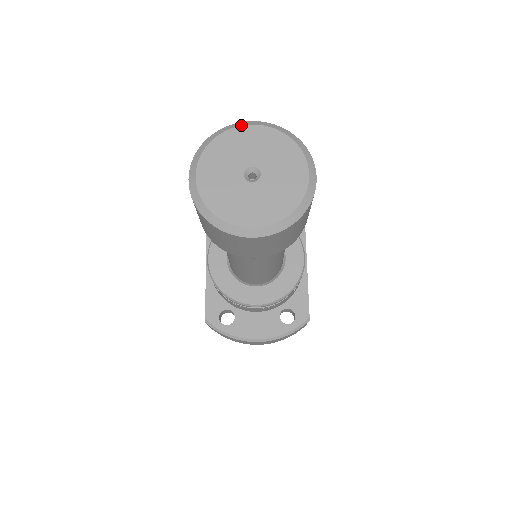
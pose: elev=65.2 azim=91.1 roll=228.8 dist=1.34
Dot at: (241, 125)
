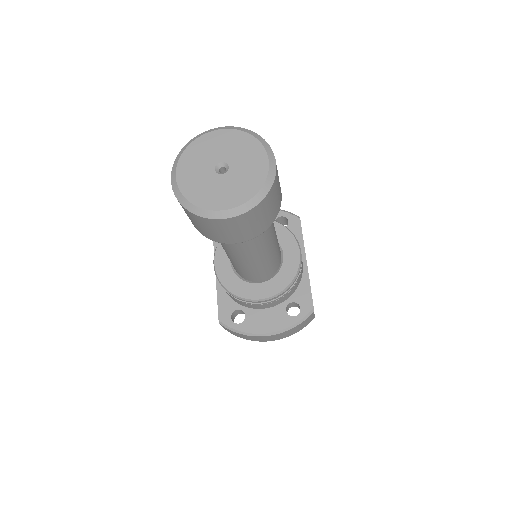
Dot at: (210, 131)
